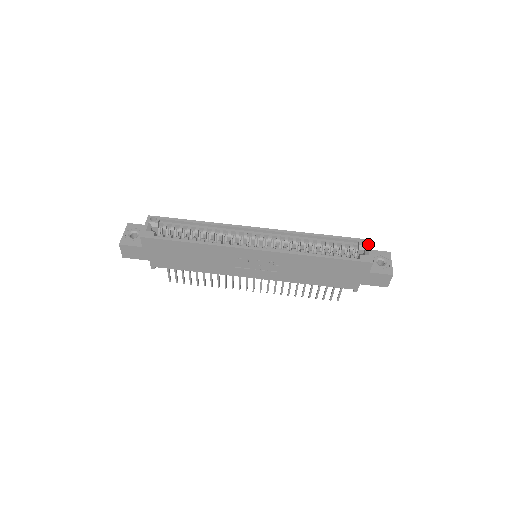
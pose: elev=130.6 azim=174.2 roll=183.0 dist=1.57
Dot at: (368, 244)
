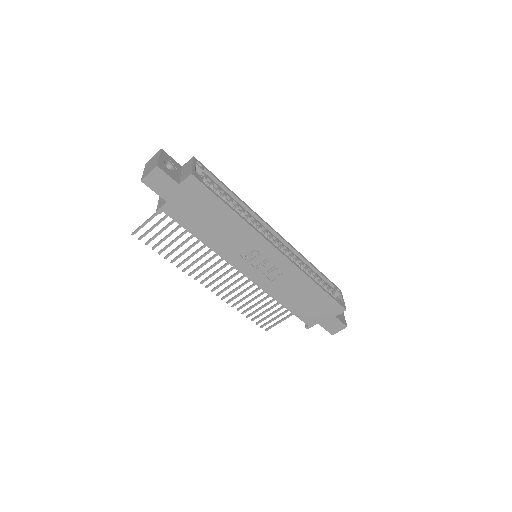
Dot at: (341, 293)
